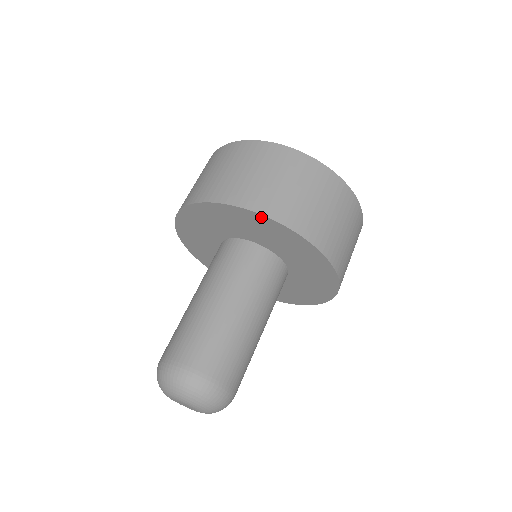
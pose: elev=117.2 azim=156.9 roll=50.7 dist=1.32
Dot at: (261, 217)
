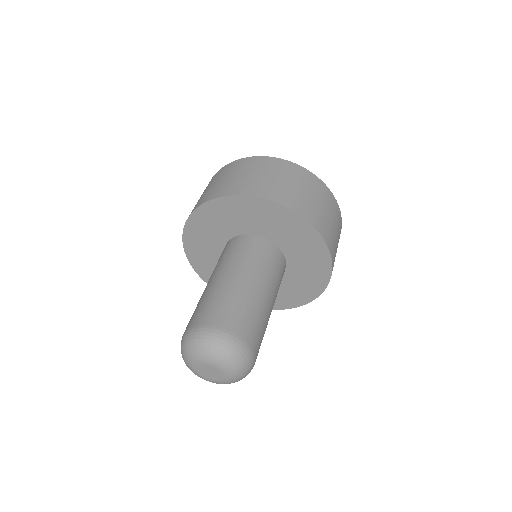
Dot at: (308, 226)
